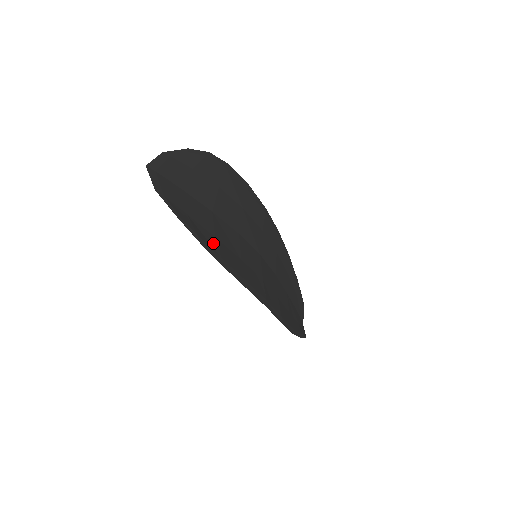
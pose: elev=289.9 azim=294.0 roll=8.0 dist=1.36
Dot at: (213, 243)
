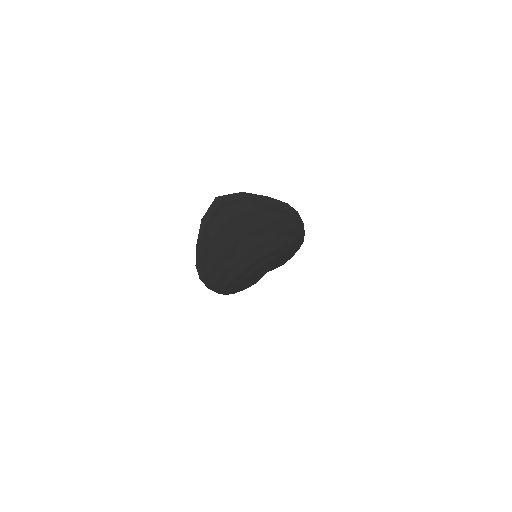
Dot at: (211, 261)
